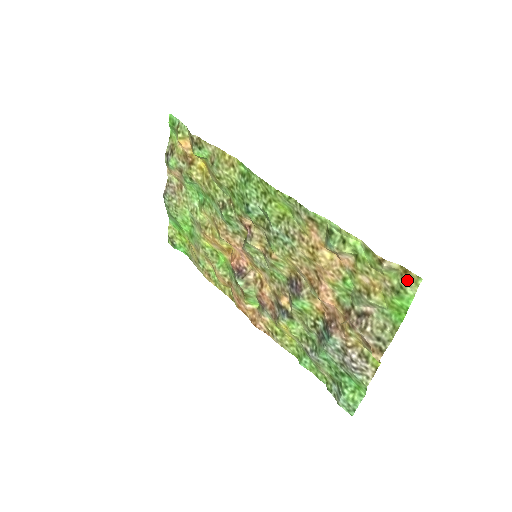
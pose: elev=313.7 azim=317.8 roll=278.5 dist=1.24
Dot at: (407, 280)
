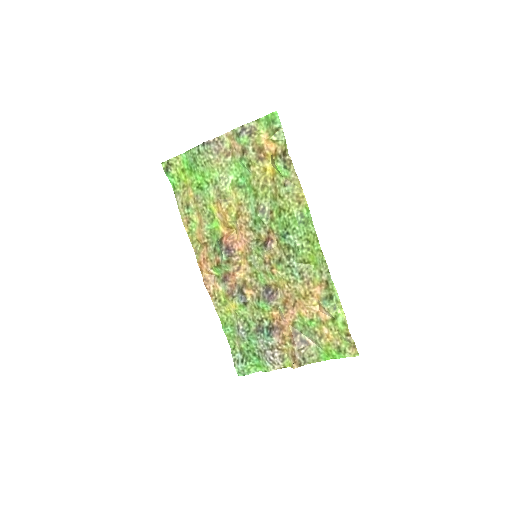
Dot at: (352, 351)
